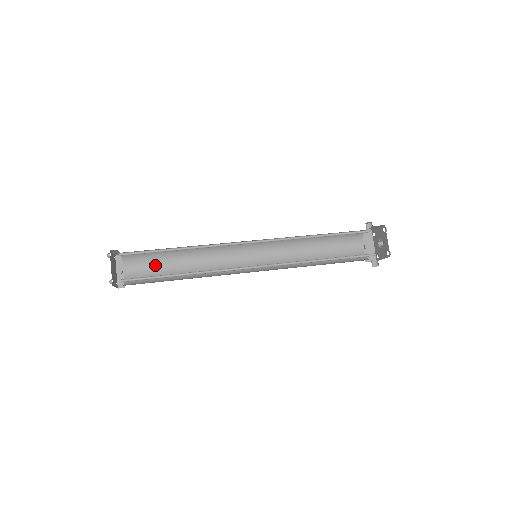
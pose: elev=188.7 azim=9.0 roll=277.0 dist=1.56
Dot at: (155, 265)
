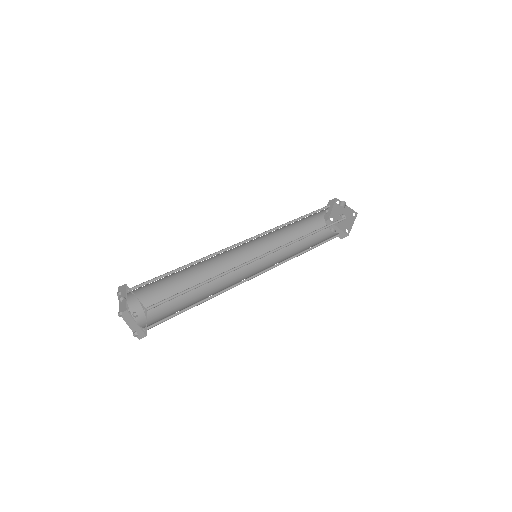
Dot at: (159, 282)
